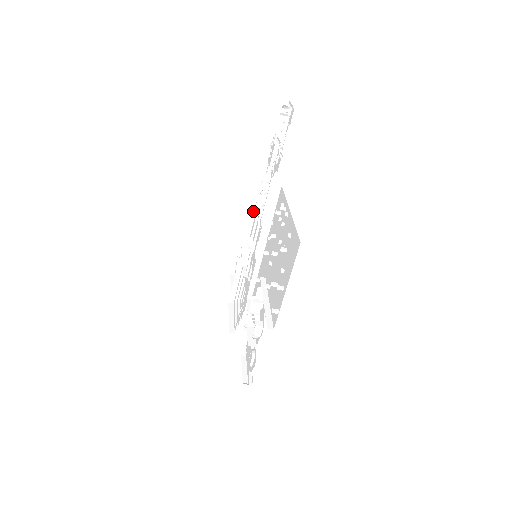
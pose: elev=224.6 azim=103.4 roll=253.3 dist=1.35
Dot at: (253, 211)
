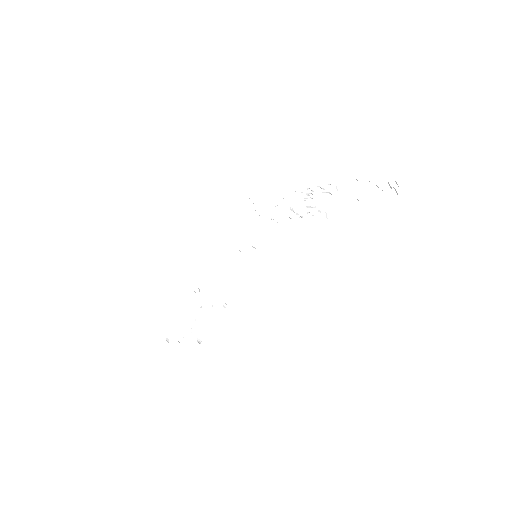
Dot at: (293, 183)
